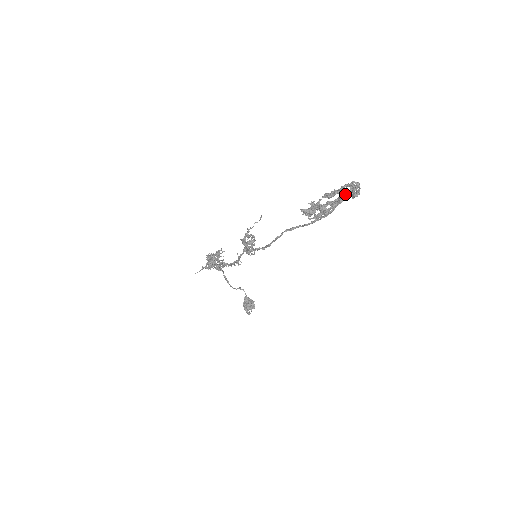
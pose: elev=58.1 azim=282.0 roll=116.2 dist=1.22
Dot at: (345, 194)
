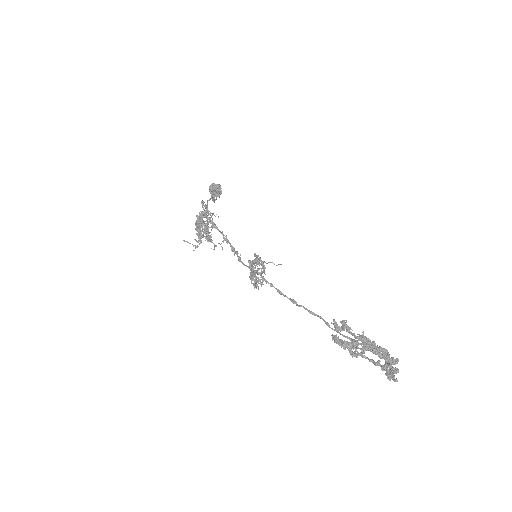
Dot at: (382, 370)
